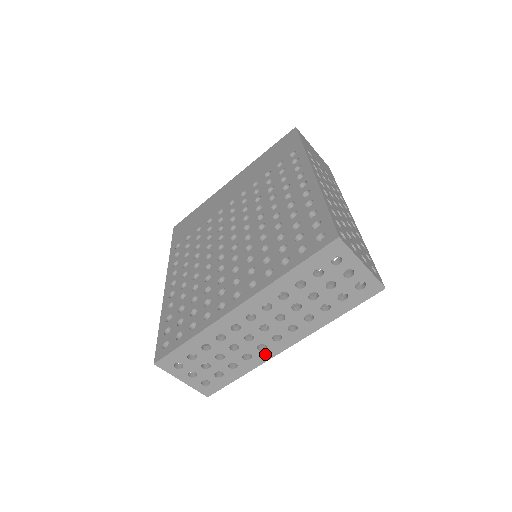
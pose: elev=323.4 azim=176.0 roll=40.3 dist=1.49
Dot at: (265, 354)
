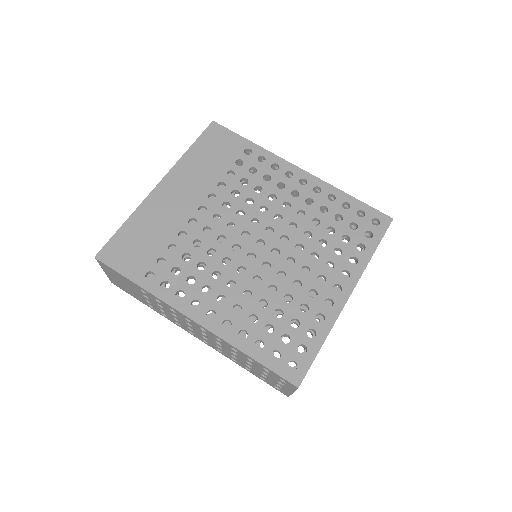
Dot at: occluded
